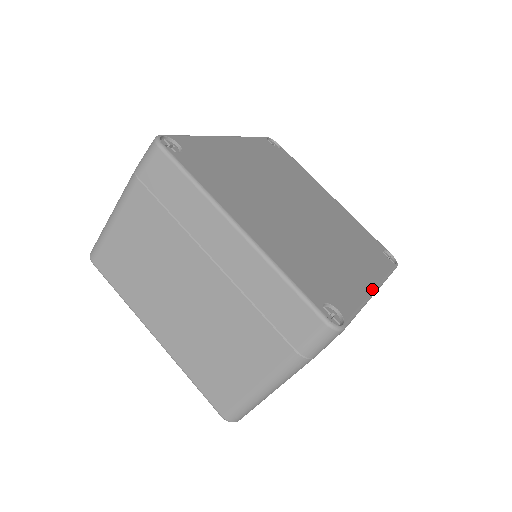
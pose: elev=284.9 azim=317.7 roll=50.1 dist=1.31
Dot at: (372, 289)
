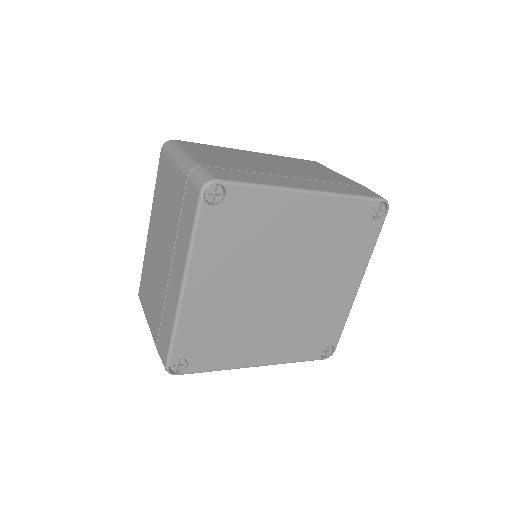
Dot at: (252, 365)
